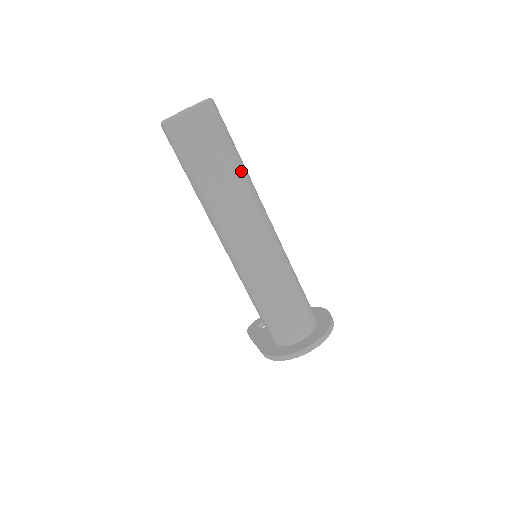
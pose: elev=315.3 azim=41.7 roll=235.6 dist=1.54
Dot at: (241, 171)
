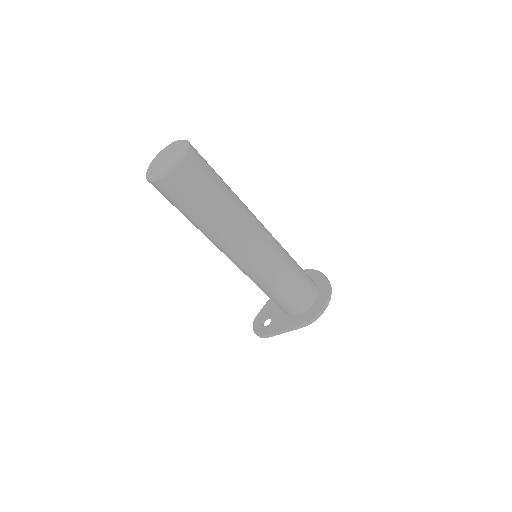
Dot at: occluded
